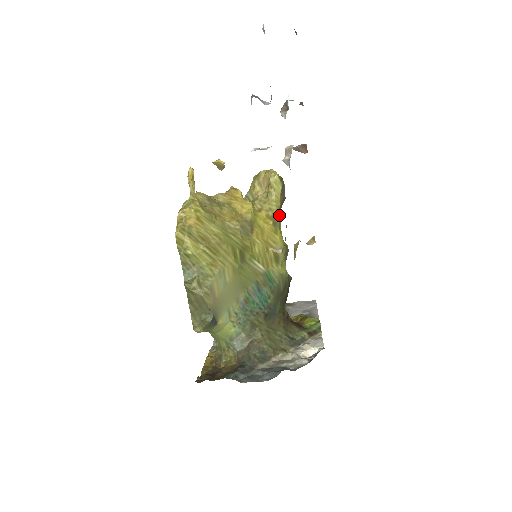
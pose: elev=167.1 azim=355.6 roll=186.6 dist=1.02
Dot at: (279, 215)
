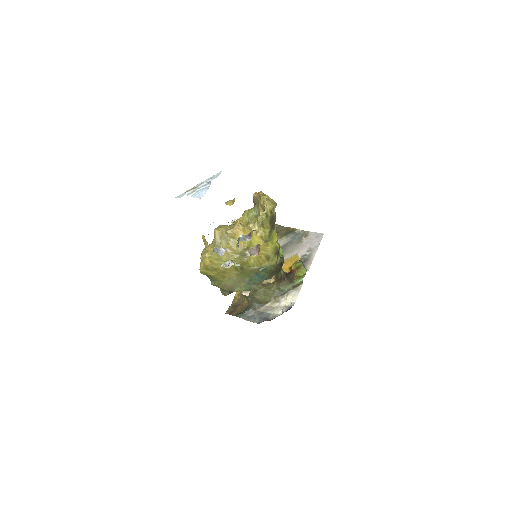
Dot at: (271, 231)
